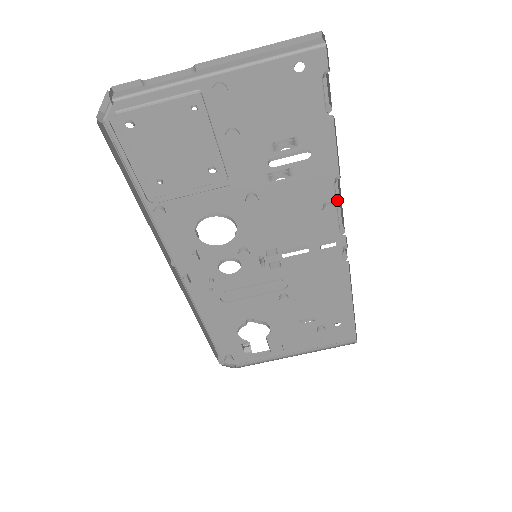
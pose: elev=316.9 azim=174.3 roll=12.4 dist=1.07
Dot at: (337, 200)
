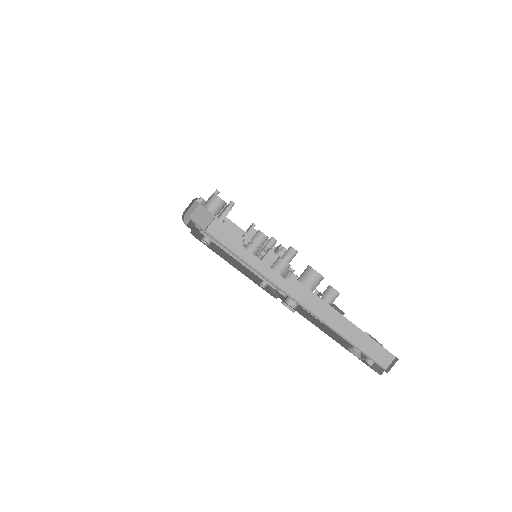
Dot at: (334, 304)
